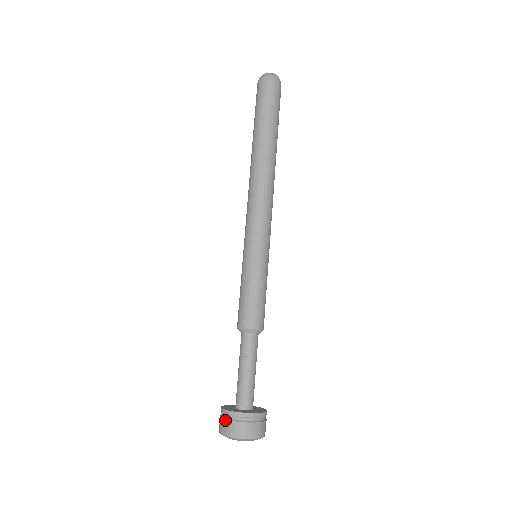
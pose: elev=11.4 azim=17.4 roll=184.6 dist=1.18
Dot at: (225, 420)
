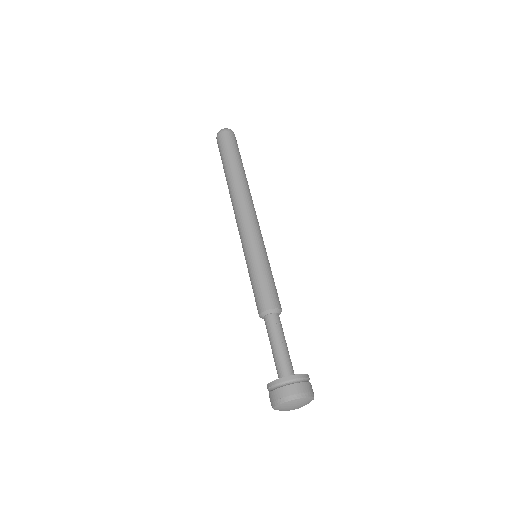
Dot at: (283, 387)
